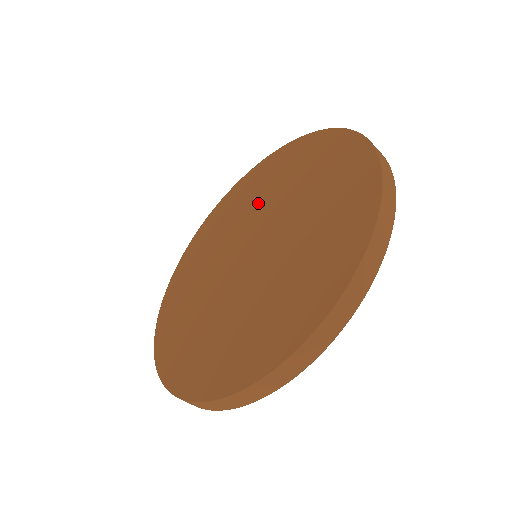
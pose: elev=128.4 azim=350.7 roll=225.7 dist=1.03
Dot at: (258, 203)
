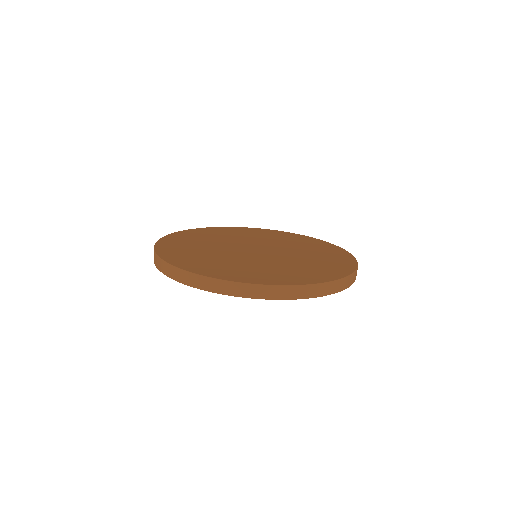
Dot at: (247, 238)
